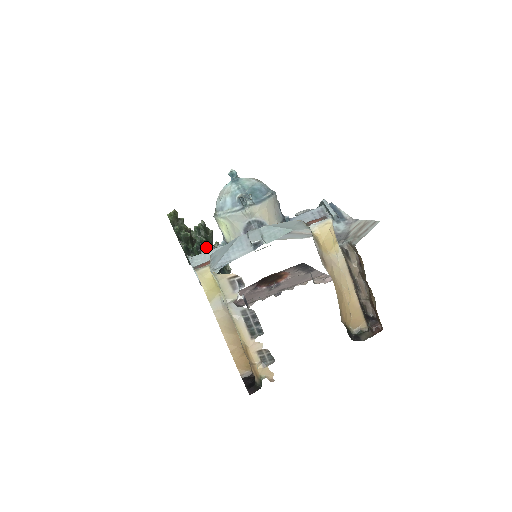
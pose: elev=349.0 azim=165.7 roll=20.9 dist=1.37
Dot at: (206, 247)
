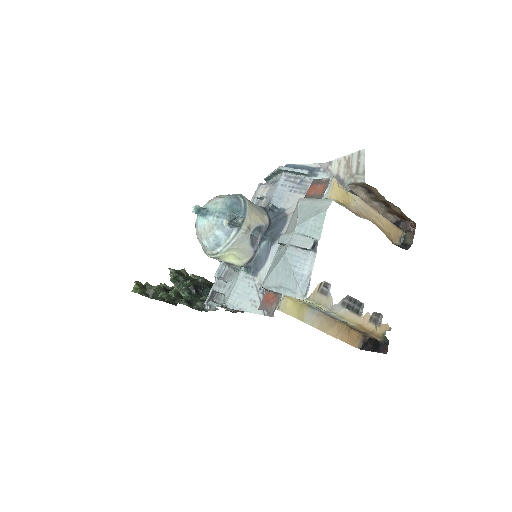
Dot at: (194, 286)
